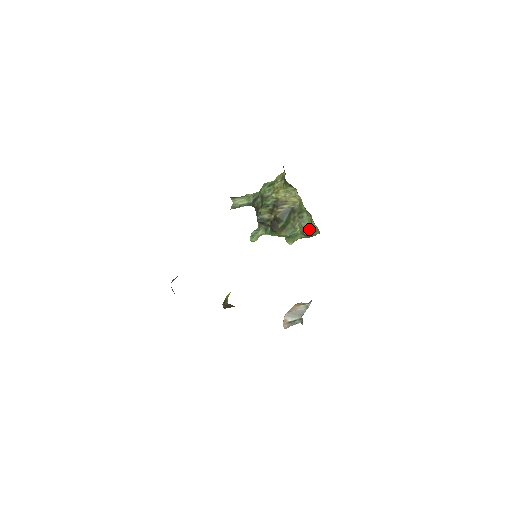
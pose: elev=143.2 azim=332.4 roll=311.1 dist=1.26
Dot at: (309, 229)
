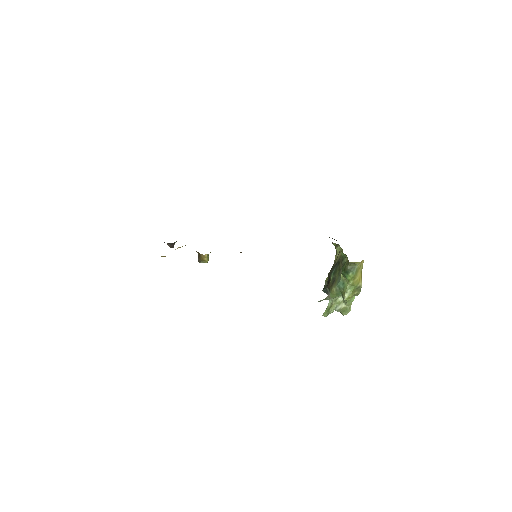
Dot at: (344, 266)
